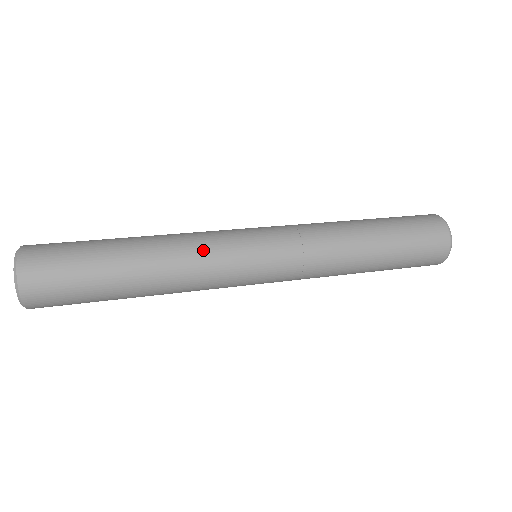
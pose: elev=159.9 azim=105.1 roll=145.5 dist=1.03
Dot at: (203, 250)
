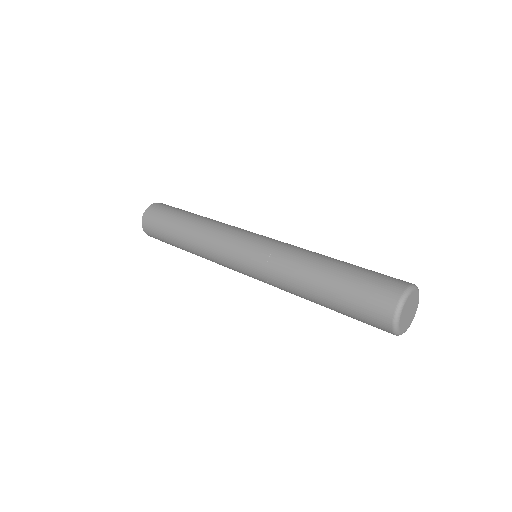
Dot at: (216, 234)
